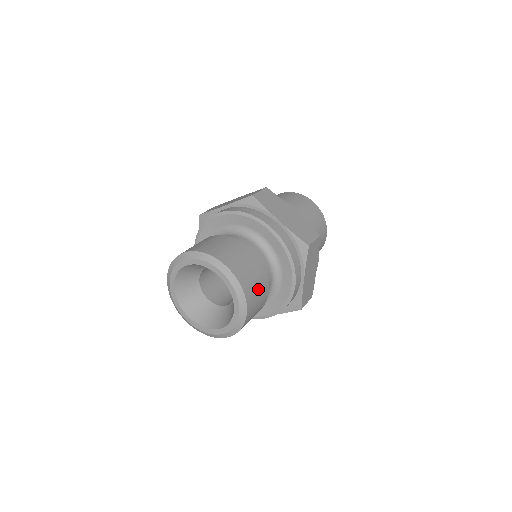
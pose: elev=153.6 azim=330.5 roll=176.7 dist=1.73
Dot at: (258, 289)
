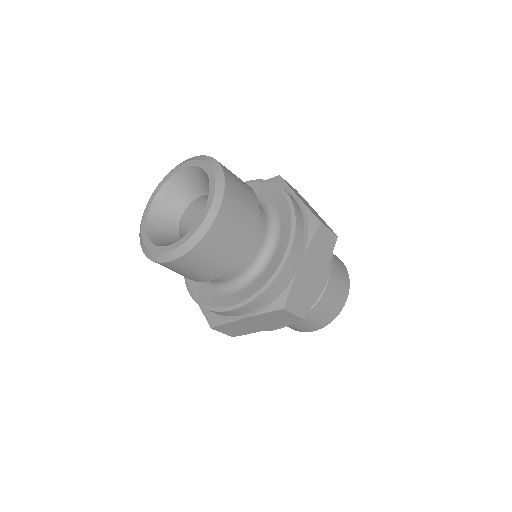
Dot at: occluded
